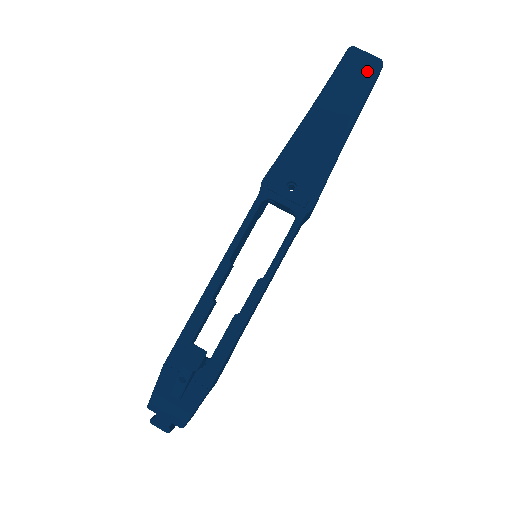
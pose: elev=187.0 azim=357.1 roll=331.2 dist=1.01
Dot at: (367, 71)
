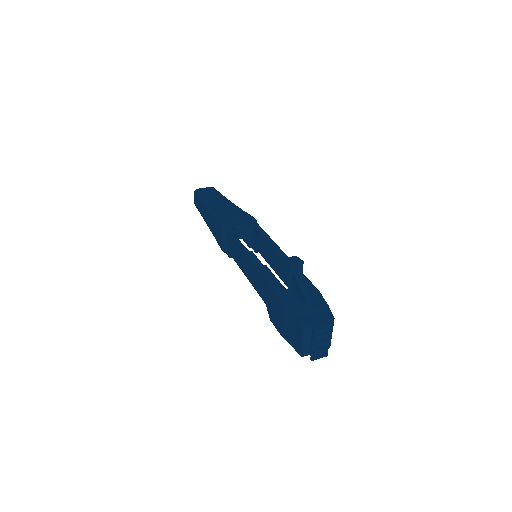
Dot at: (212, 190)
